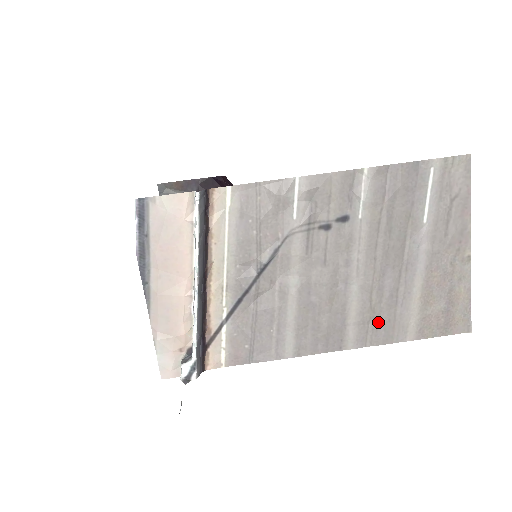
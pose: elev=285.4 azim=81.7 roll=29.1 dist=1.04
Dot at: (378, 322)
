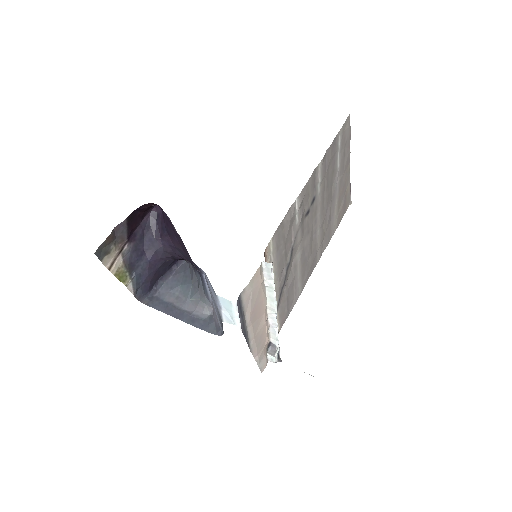
Dot at: (326, 237)
